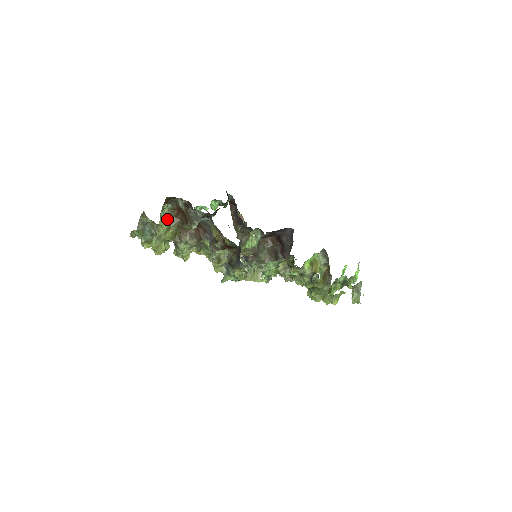
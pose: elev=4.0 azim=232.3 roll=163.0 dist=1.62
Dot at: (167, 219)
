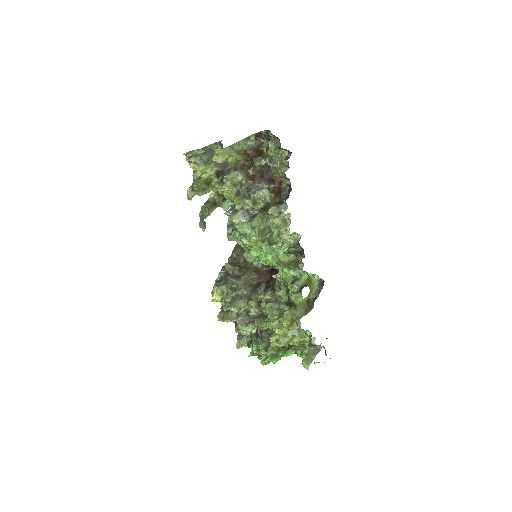
Dot at: (243, 148)
